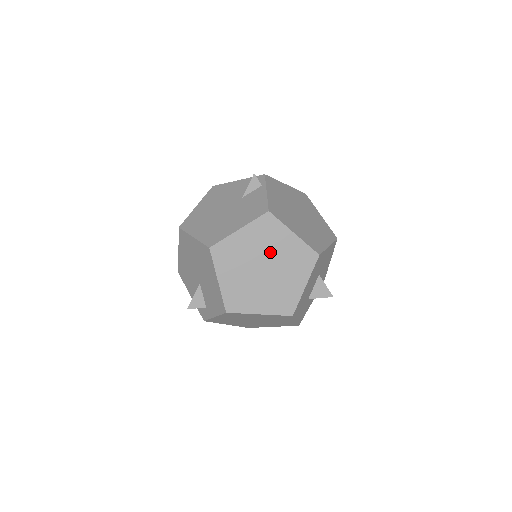
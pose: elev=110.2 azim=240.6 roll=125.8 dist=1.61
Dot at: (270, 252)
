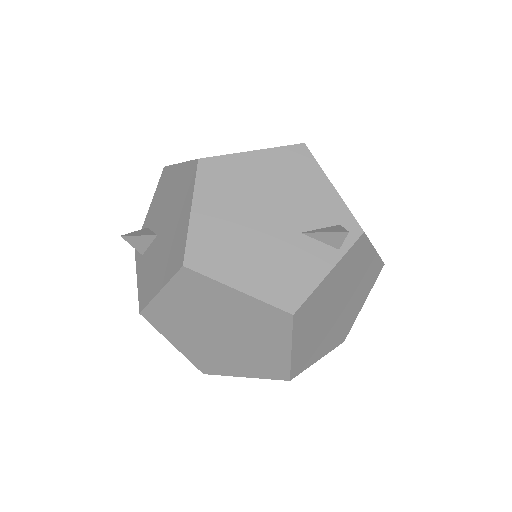
Dot at: (245, 333)
